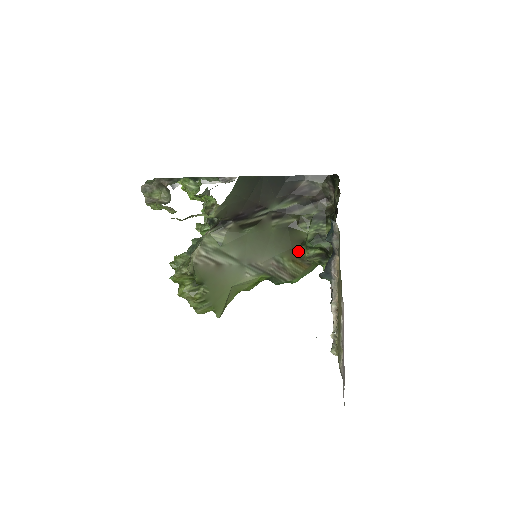
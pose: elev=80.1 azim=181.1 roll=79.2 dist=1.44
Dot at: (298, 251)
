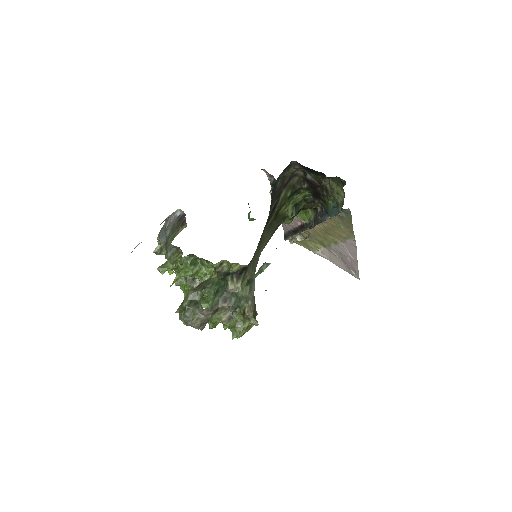
Dot at: (280, 224)
